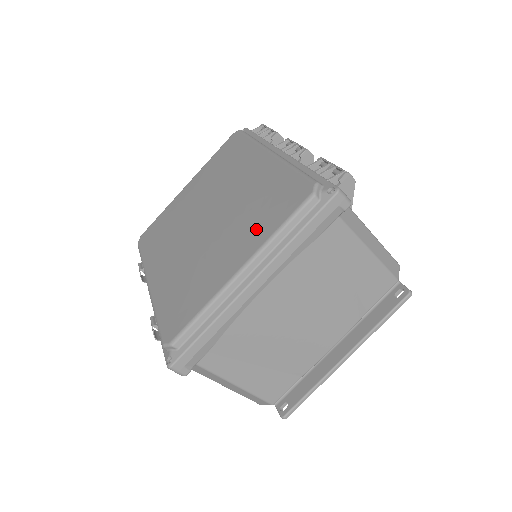
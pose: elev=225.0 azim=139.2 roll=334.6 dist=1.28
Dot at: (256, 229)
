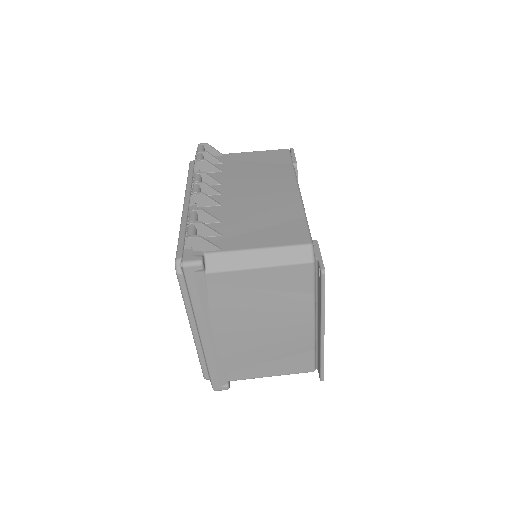
Dot at: occluded
